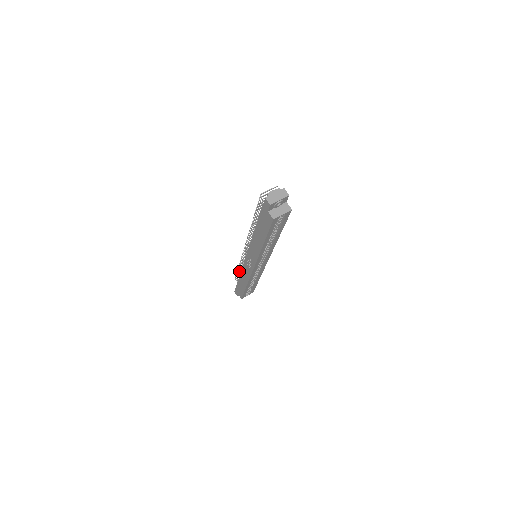
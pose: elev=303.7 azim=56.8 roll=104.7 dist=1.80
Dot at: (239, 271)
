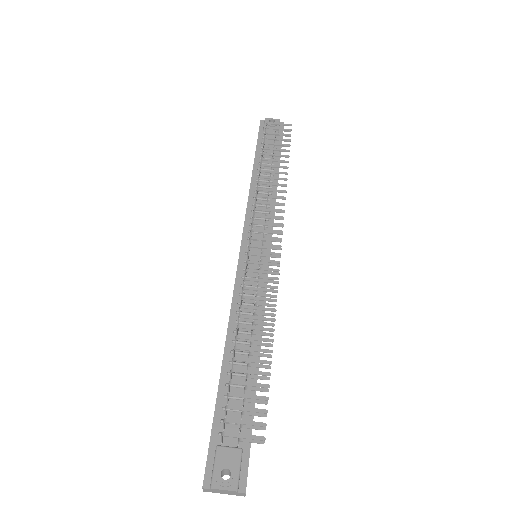
Dot at: occluded
